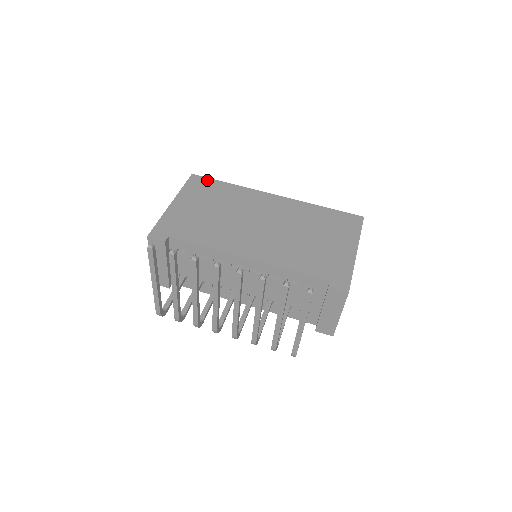
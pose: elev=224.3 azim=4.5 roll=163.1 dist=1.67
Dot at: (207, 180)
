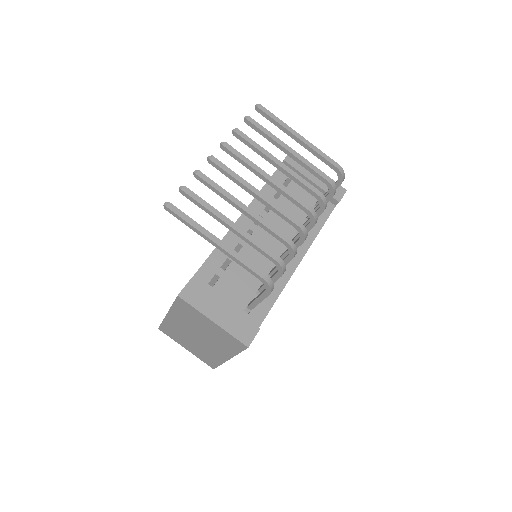
Dot at: occluded
